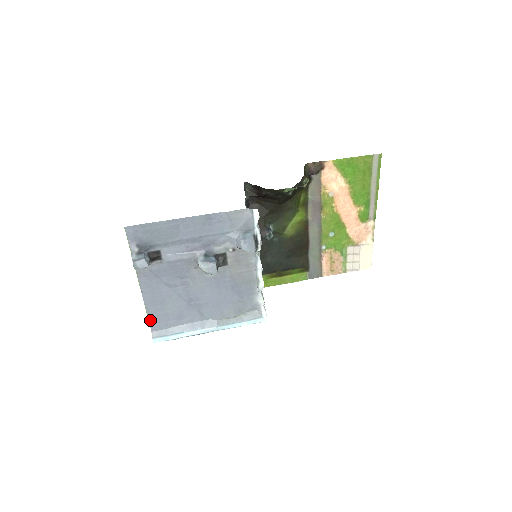
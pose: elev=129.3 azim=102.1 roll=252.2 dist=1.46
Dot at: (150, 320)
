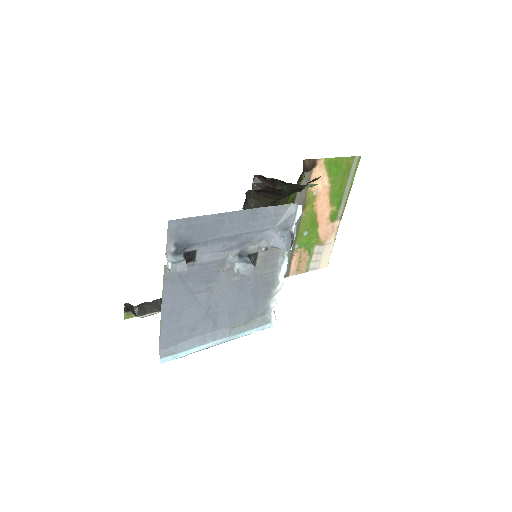
Dot at: (161, 336)
